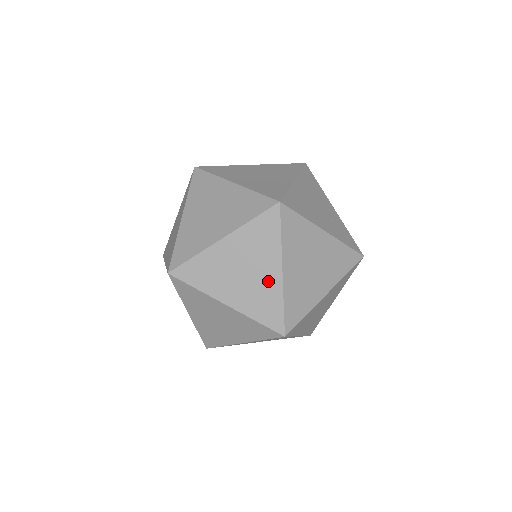
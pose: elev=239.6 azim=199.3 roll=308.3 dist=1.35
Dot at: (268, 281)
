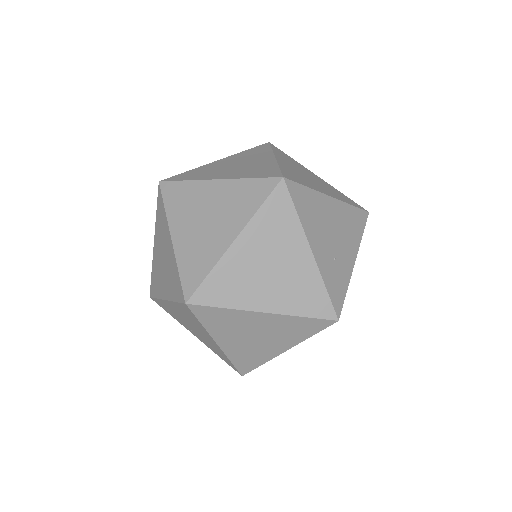
Dot at: (216, 241)
